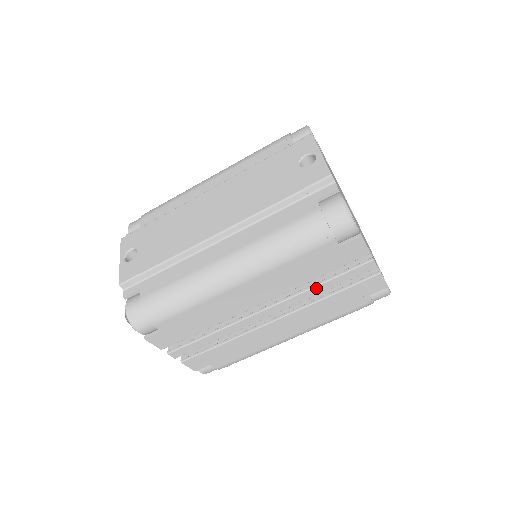
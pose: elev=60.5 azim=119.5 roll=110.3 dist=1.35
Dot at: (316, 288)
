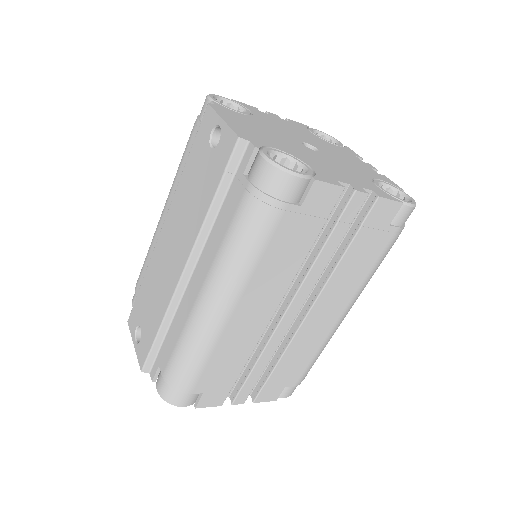
Dot at: (319, 259)
